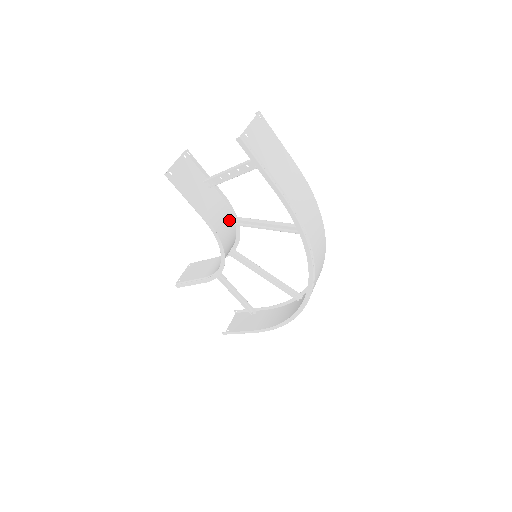
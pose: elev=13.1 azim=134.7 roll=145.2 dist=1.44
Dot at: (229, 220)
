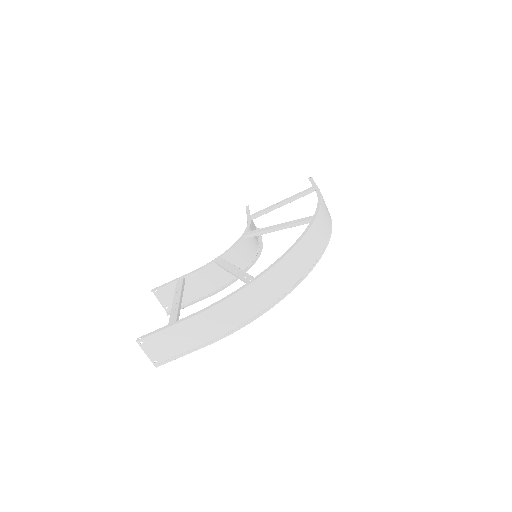
Dot at: (217, 265)
